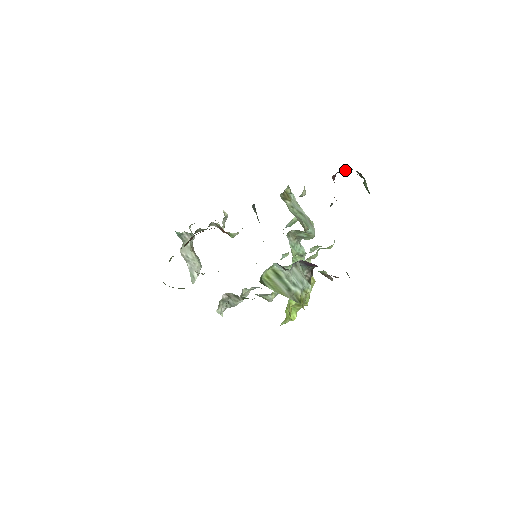
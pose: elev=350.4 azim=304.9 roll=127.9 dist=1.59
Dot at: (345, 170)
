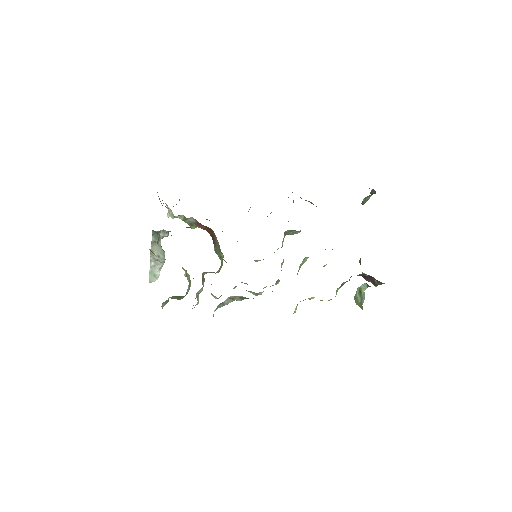
Dot at: occluded
